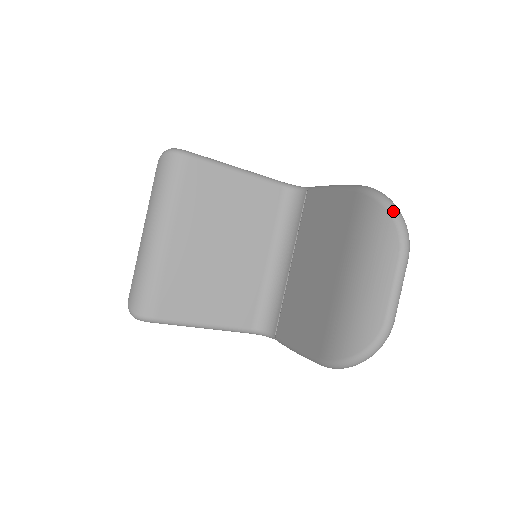
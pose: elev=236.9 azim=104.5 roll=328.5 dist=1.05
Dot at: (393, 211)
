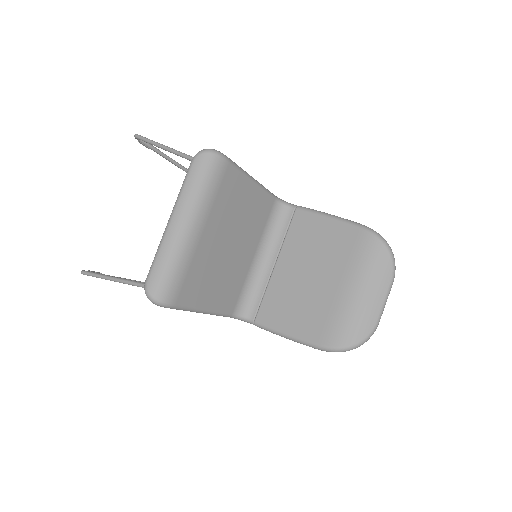
Dot at: (391, 251)
